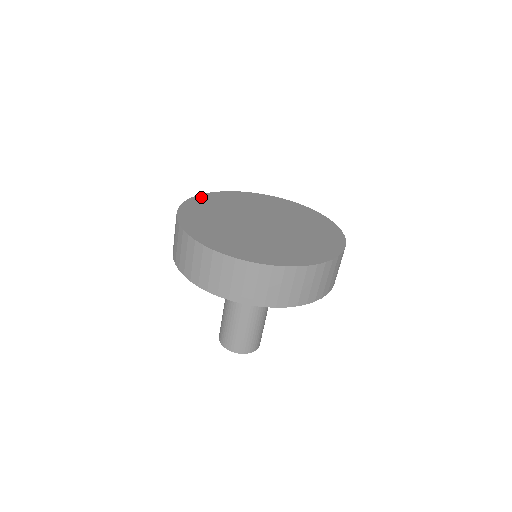
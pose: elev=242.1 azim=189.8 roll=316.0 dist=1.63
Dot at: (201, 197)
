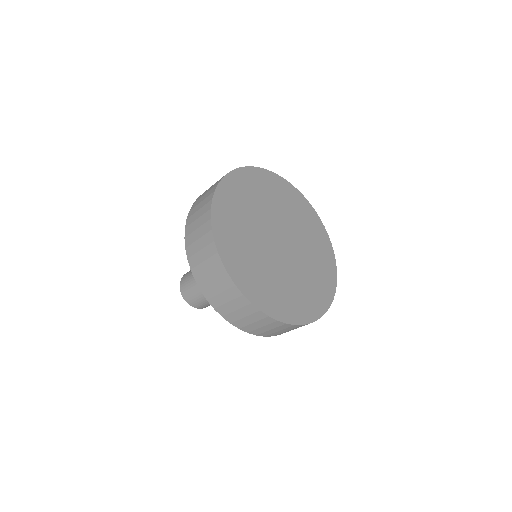
Dot at: (261, 172)
